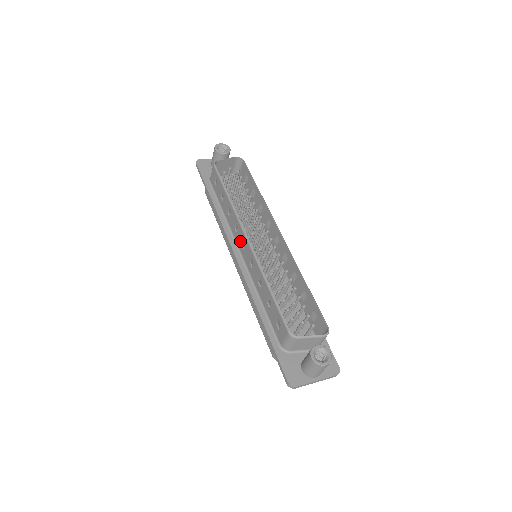
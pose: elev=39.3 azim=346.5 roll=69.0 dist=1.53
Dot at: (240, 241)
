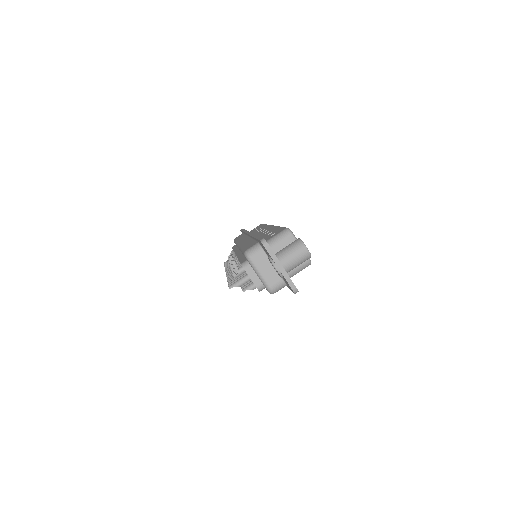
Dot at: (260, 231)
